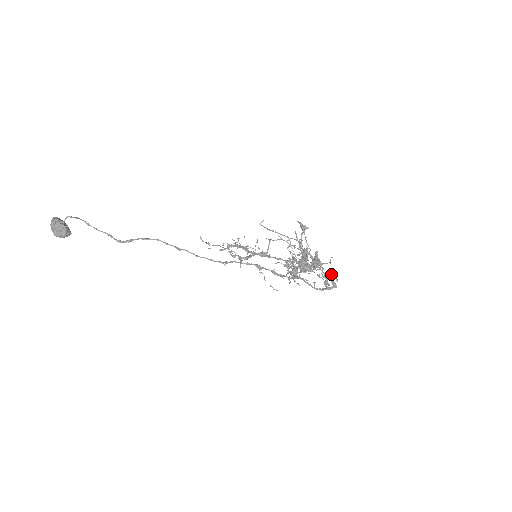
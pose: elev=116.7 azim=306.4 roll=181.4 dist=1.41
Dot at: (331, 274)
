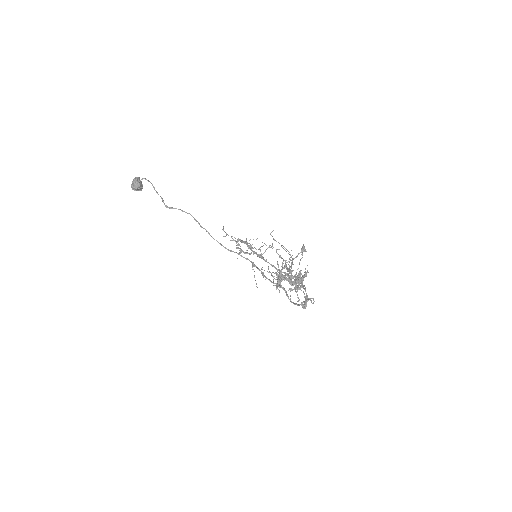
Dot at: occluded
